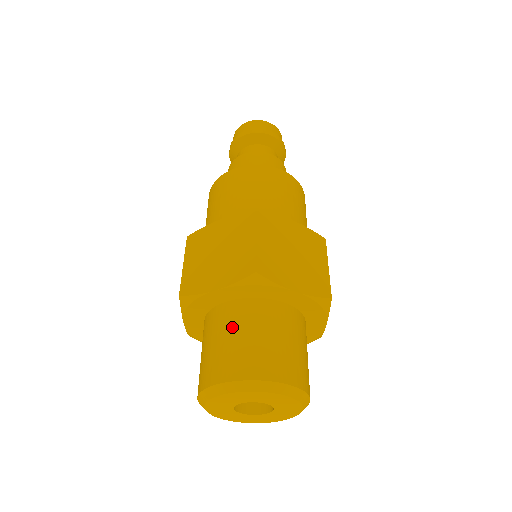
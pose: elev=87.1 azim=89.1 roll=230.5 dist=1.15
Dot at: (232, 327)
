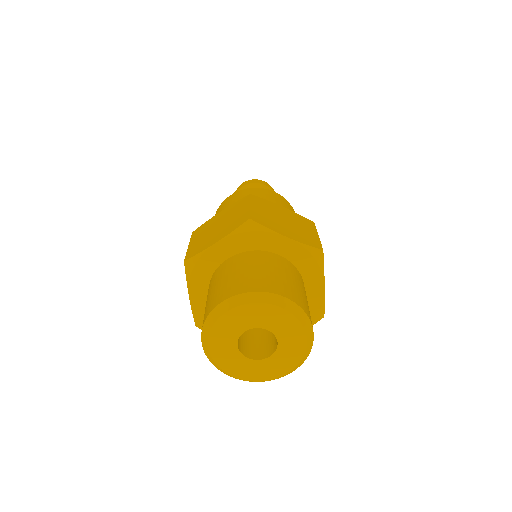
Dot at: (232, 269)
